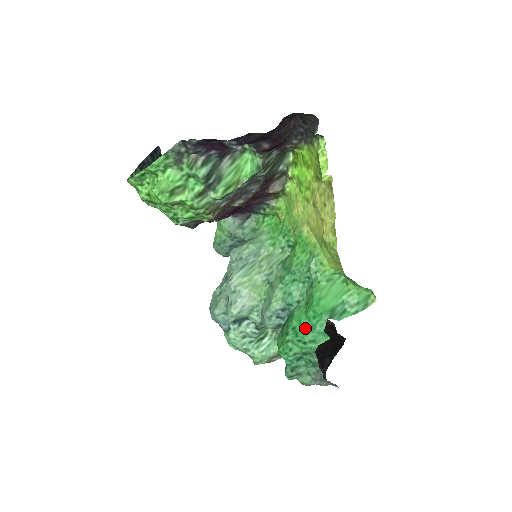
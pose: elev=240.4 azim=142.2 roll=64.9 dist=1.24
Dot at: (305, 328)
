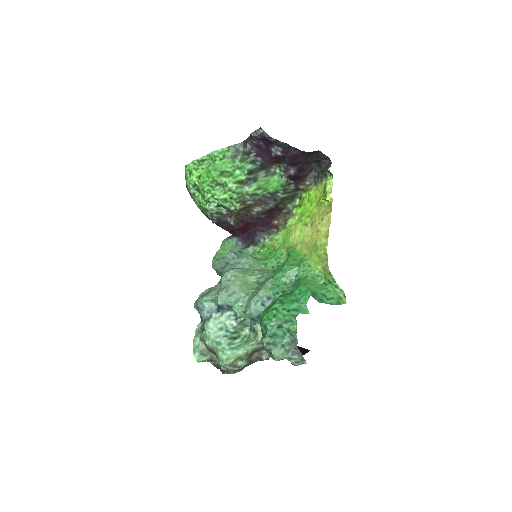
Dot at: (291, 300)
